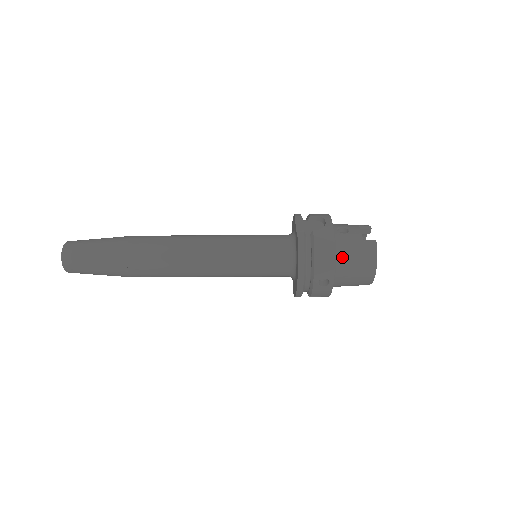
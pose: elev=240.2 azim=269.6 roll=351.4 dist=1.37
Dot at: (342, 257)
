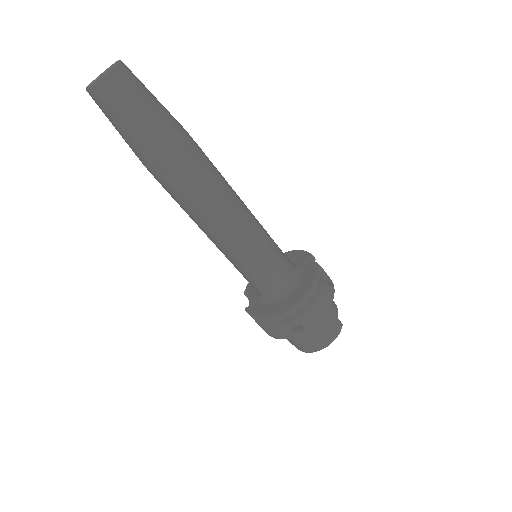
Dot at: occluded
